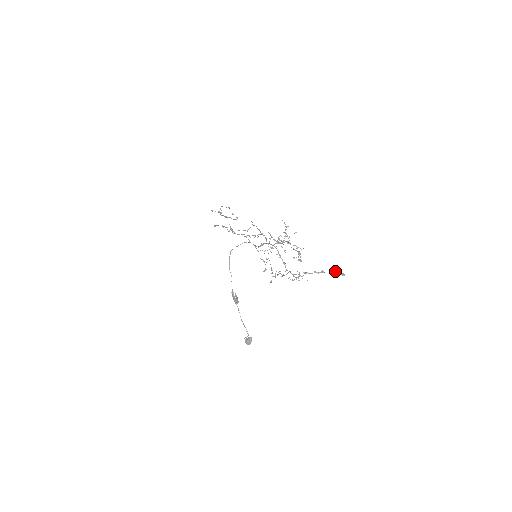
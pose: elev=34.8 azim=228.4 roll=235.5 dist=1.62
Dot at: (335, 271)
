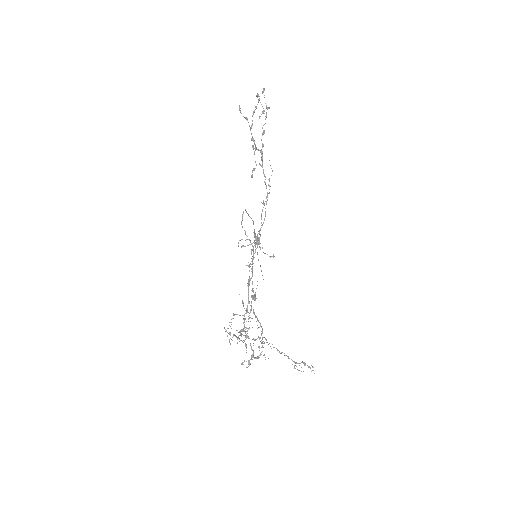
Dot at: (303, 363)
